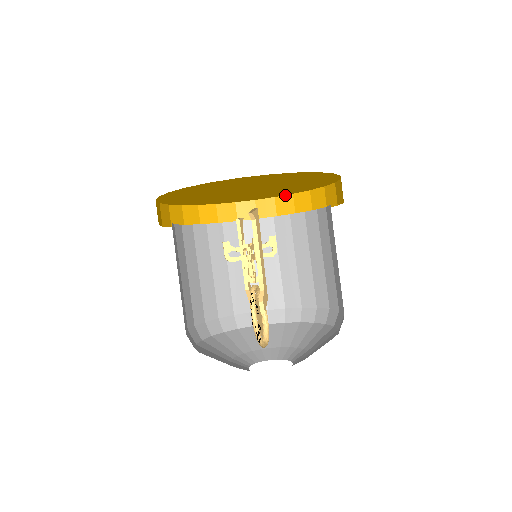
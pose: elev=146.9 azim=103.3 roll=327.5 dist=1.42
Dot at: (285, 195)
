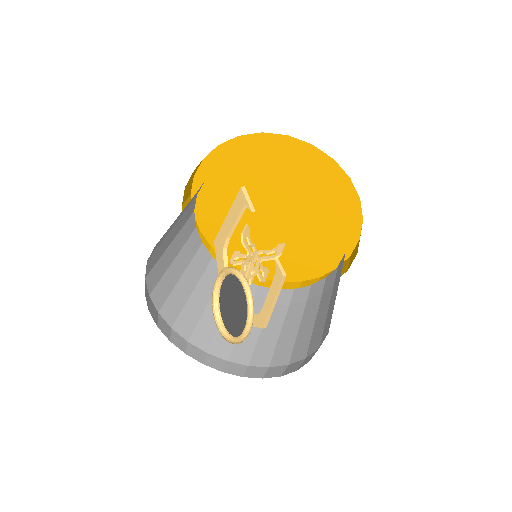
Dot at: (345, 261)
